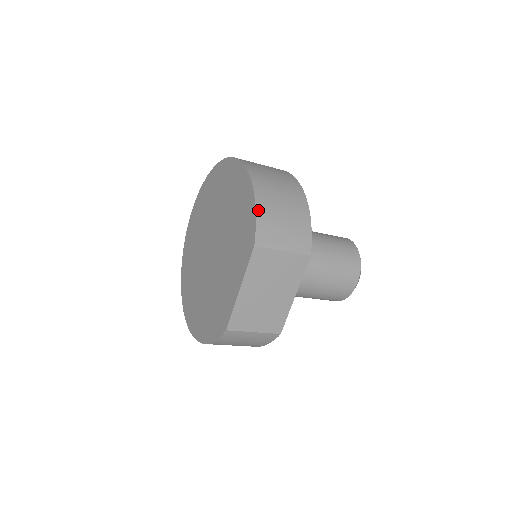
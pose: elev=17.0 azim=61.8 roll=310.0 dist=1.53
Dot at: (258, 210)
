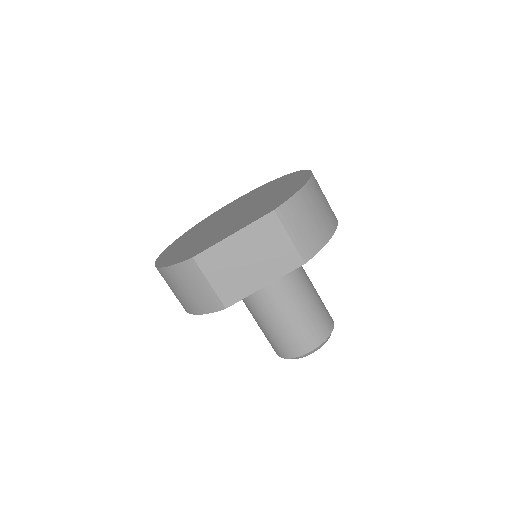
Dot at: (298, 194)
